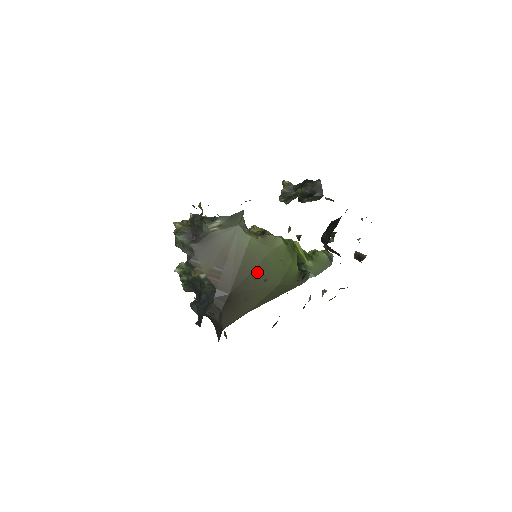
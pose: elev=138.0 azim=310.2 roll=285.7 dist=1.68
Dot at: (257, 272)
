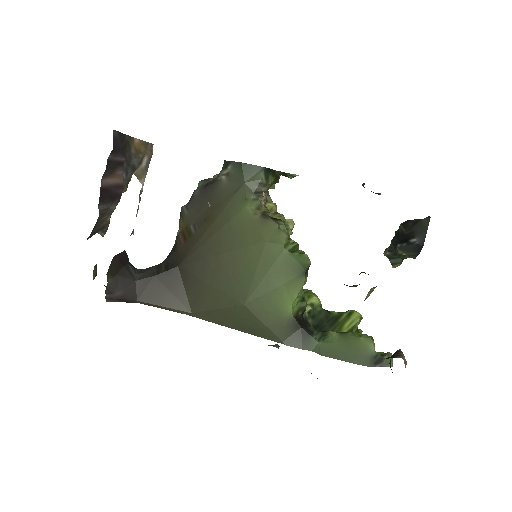
Dot at: (226, 261)
